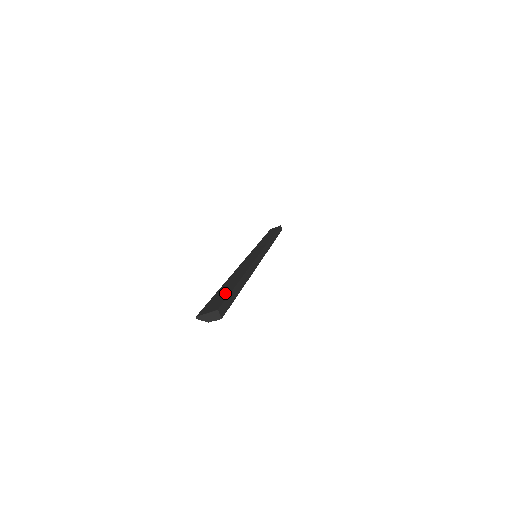
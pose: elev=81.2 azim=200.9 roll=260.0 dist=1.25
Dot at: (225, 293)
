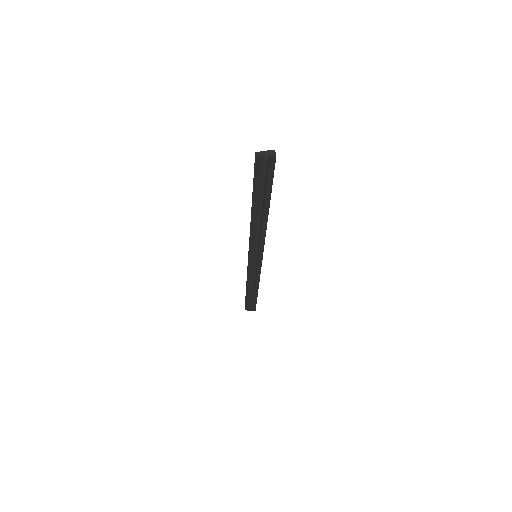
Dot at: occluded
